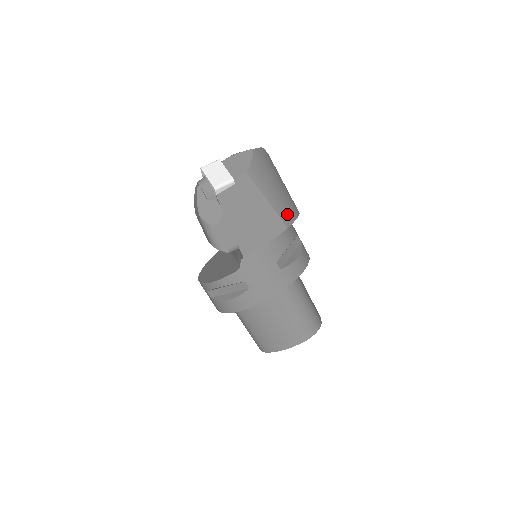
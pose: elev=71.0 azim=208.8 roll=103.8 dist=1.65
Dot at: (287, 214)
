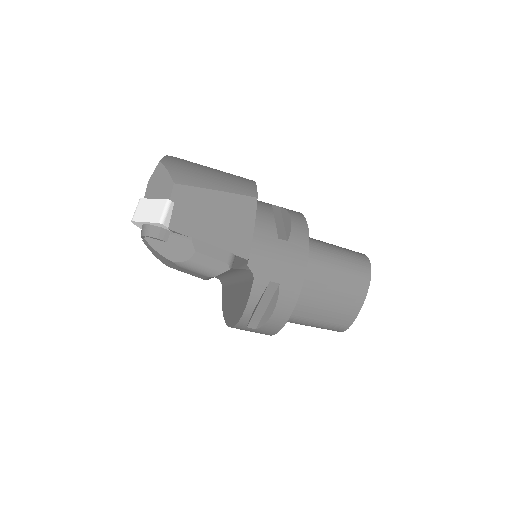
Dot at: (245, 187)
